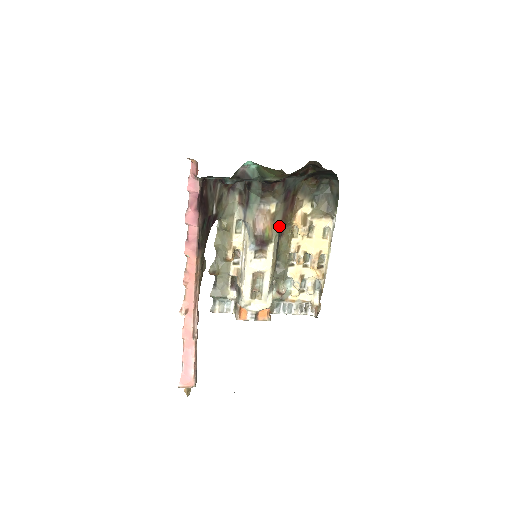
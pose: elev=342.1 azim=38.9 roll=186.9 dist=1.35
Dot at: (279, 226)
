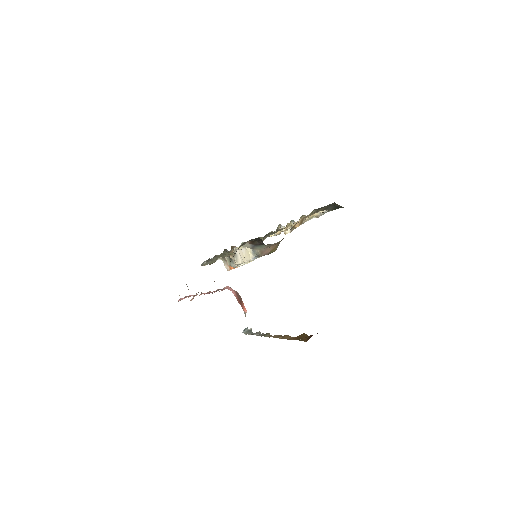
Dot at: occluded
